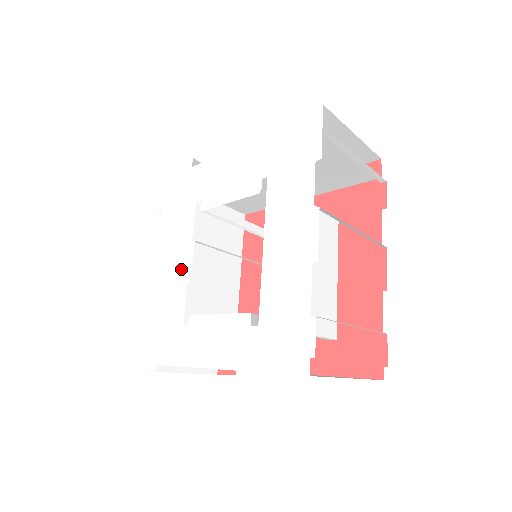
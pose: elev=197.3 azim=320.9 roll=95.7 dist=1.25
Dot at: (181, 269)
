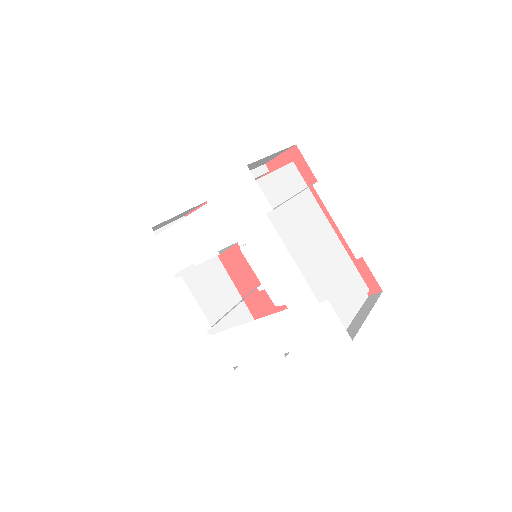
Dot at: (197, 251)
